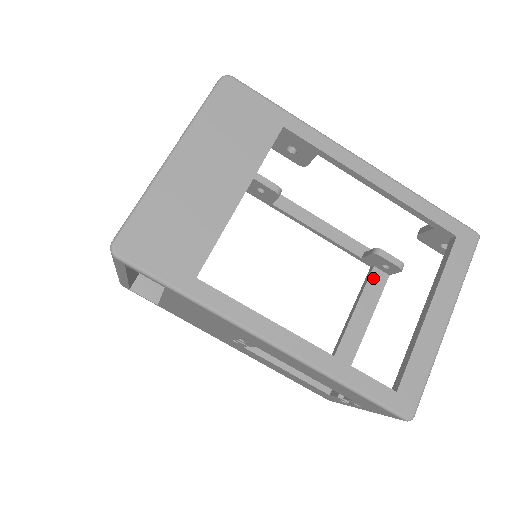
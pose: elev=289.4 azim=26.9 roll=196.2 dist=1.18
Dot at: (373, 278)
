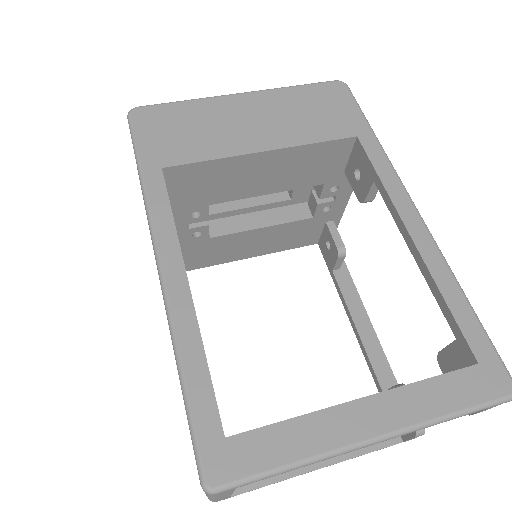
Dot at: occluded
